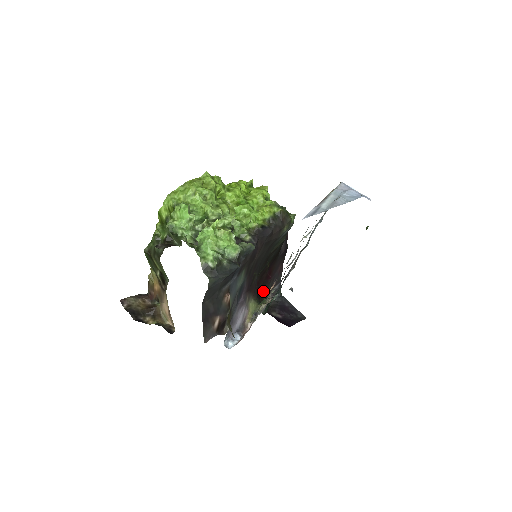
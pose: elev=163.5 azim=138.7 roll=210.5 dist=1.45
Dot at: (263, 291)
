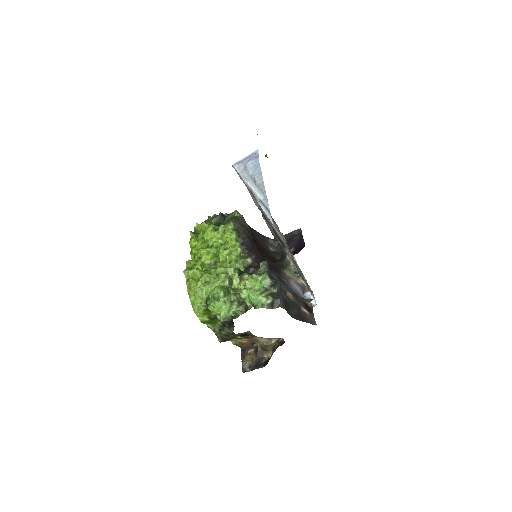
Dot at: (269, 255)
